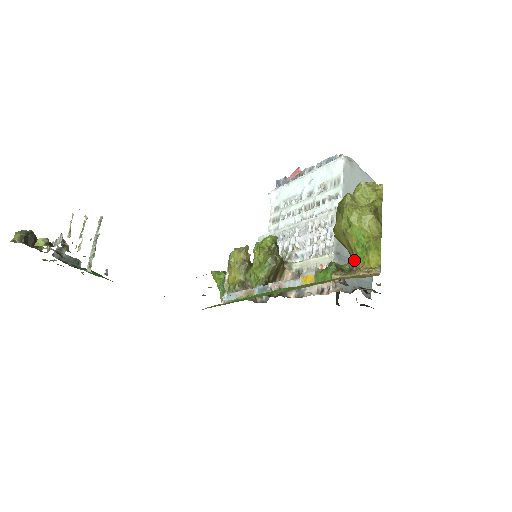
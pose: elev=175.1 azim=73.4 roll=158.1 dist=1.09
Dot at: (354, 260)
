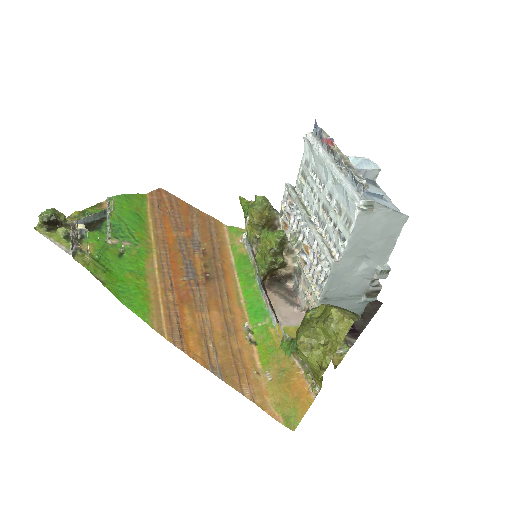
Dot at: occluded
